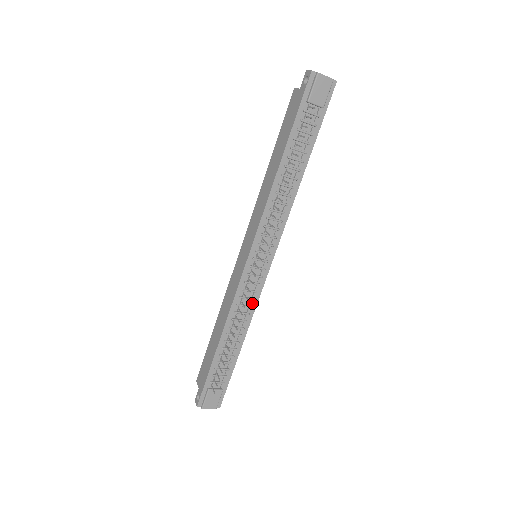
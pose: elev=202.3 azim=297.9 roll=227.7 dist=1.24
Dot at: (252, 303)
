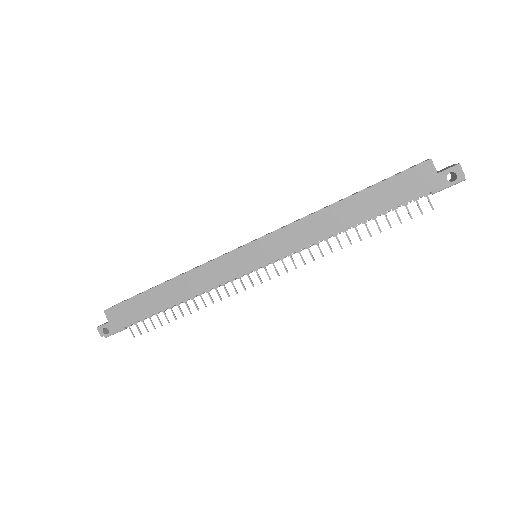
Dot at: occluded
